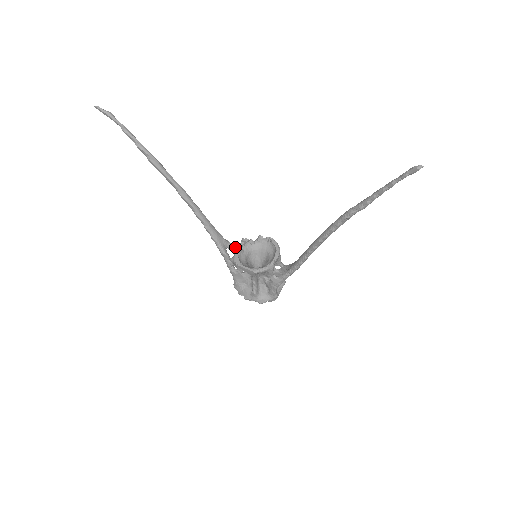
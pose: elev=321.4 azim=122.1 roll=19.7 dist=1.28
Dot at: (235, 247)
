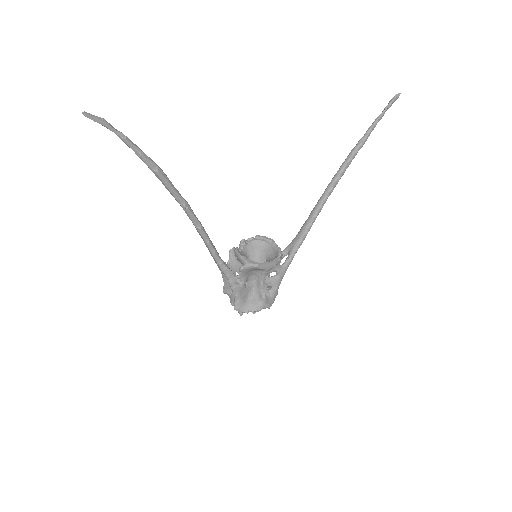
Dot at: (225, 263)
